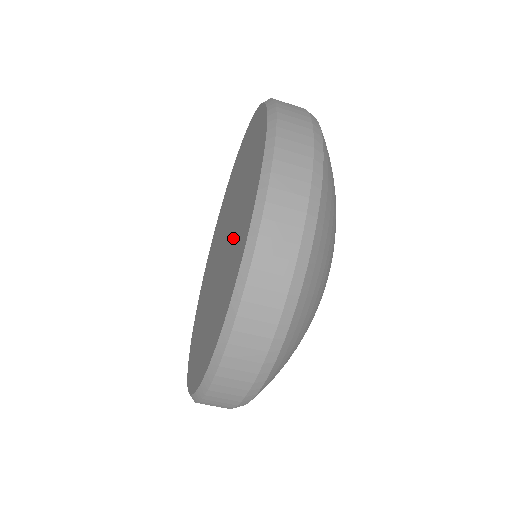
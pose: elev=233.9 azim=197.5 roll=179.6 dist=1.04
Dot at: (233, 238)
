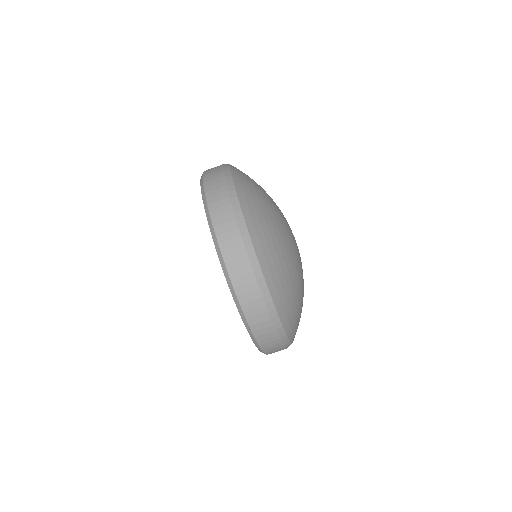
Dot at: occluded
